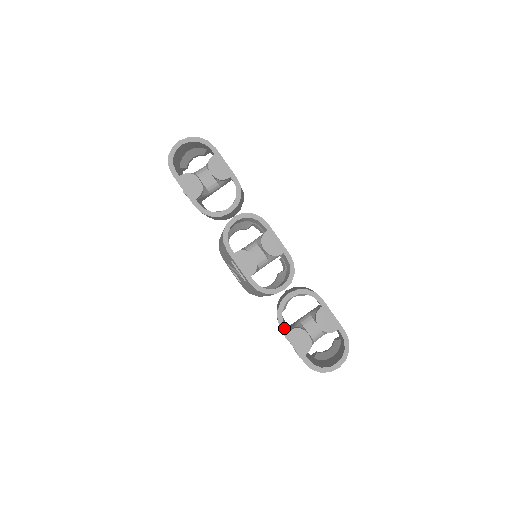
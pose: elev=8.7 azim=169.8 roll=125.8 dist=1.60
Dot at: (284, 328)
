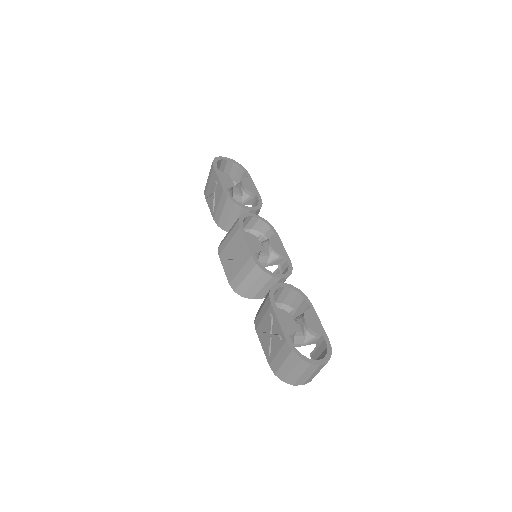
Dot at: (274, 303)
